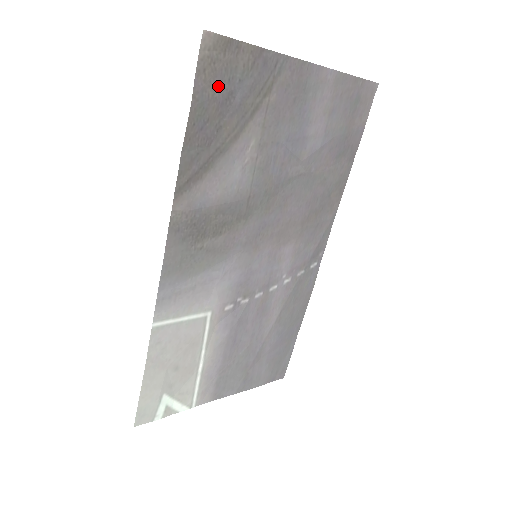
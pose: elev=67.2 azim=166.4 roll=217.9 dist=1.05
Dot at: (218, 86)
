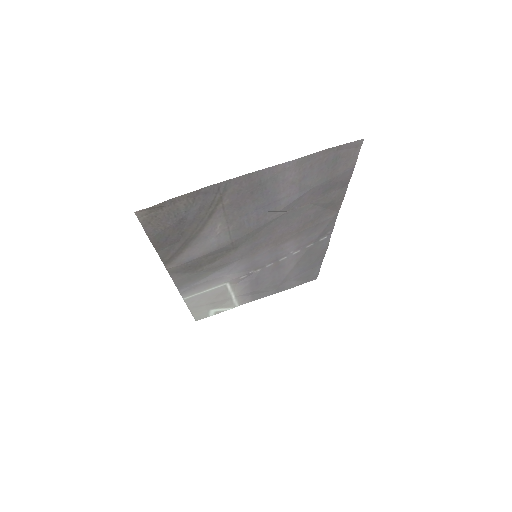
Dot at: (167, 222)
